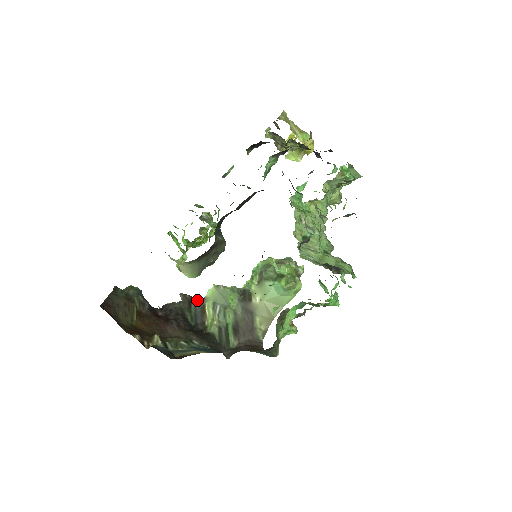
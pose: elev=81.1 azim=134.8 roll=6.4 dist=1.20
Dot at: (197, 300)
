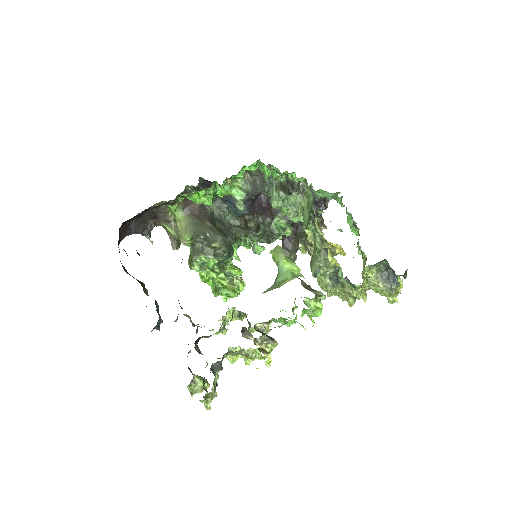
Dot at: occluded
